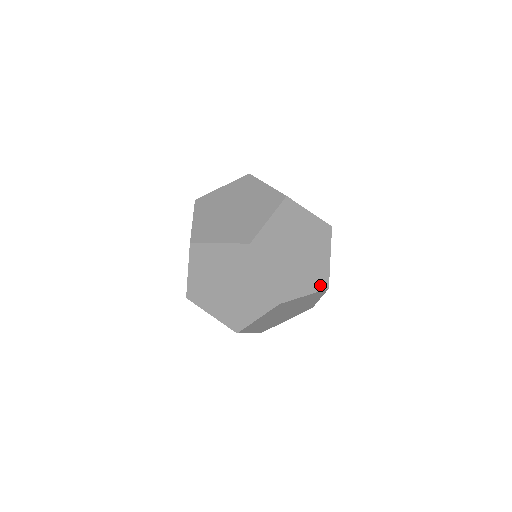
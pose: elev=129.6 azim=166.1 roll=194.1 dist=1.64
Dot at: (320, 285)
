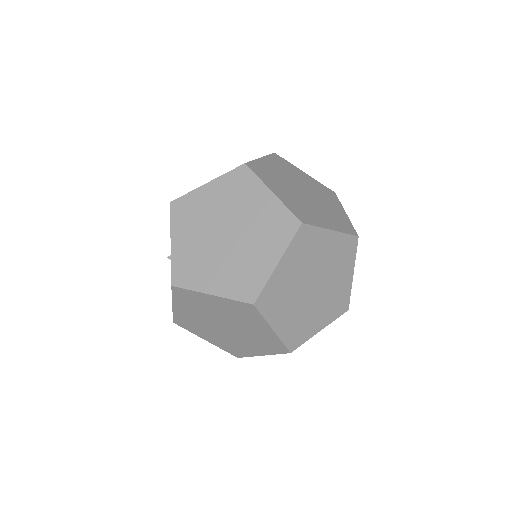
Dot at: occluded
